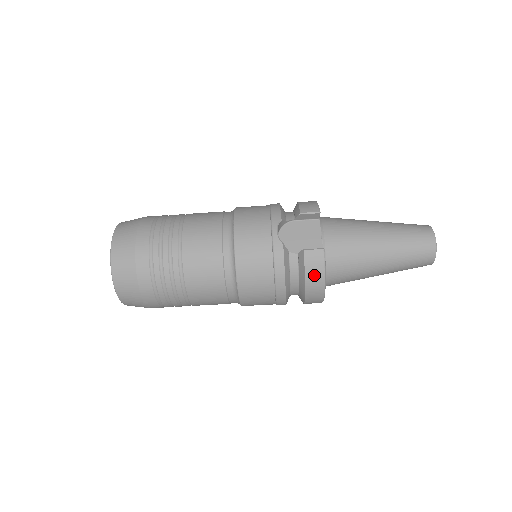
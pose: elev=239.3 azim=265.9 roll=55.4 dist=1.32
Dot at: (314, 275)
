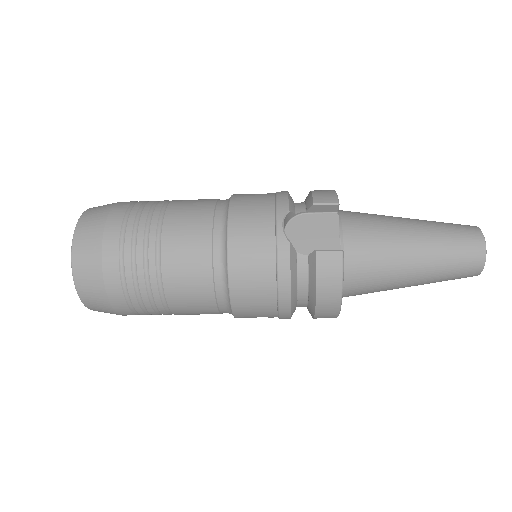
Dot at: (328, 284)
